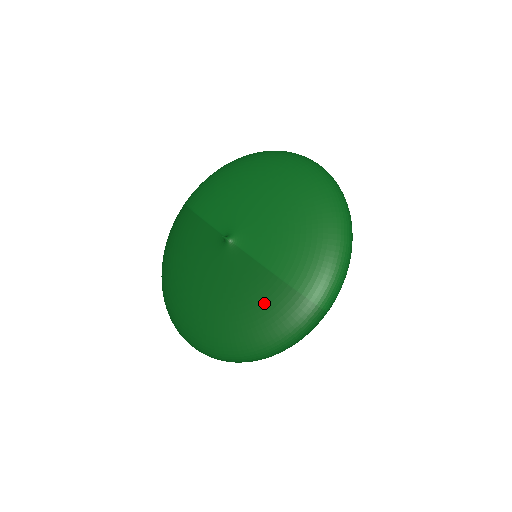
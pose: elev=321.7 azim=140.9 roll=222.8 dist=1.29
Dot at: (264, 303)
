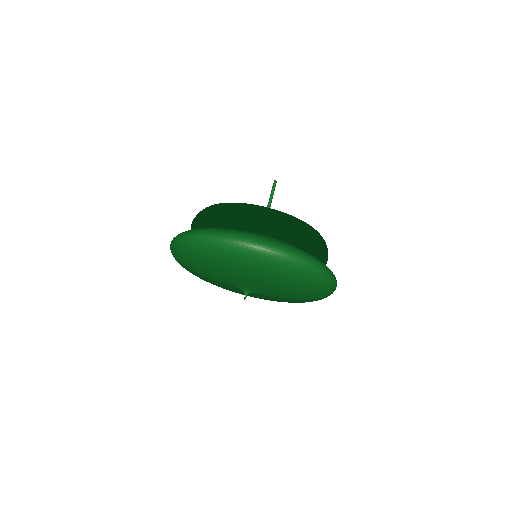
Dot at: (296, 302)
